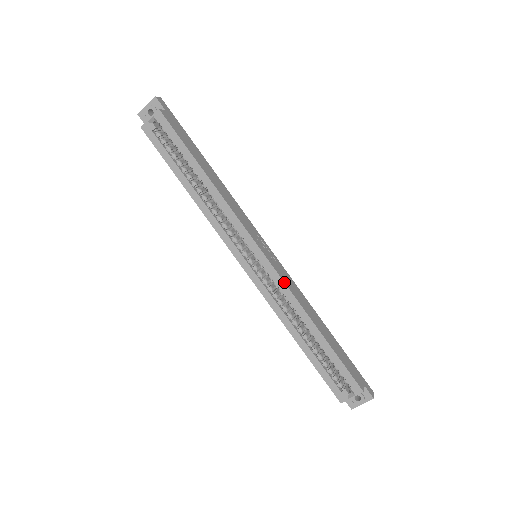
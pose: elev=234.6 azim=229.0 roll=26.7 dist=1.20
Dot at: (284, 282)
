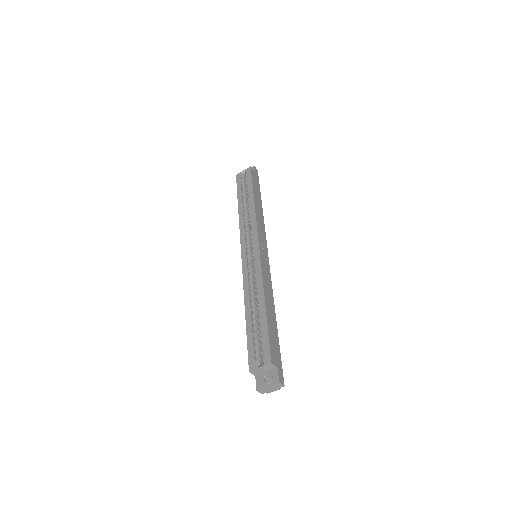
Dot at: (261, 265)
